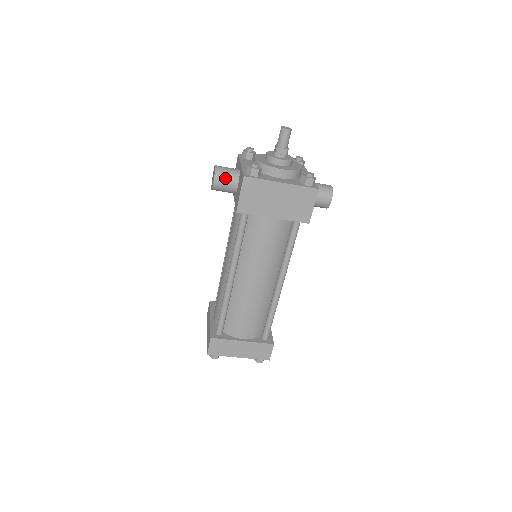
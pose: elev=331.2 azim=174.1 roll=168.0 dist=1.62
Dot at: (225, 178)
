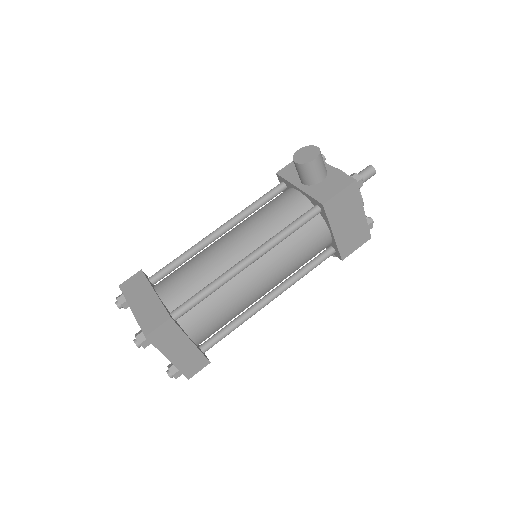
Dot at: (322, 165)
